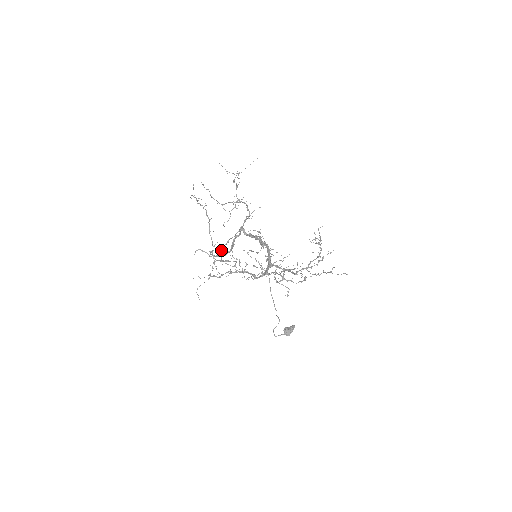
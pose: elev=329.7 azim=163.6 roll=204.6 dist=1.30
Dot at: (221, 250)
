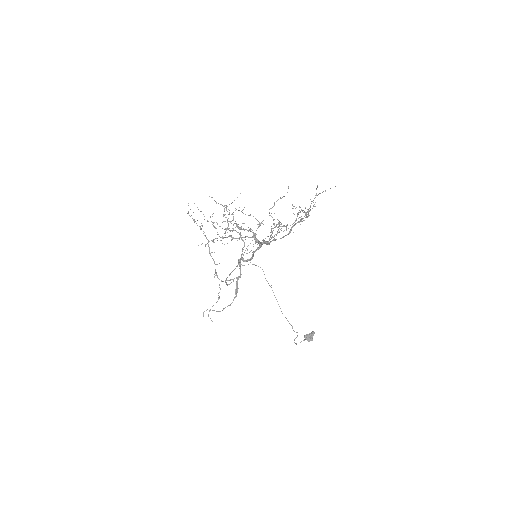
Dot at: (225, 280)
